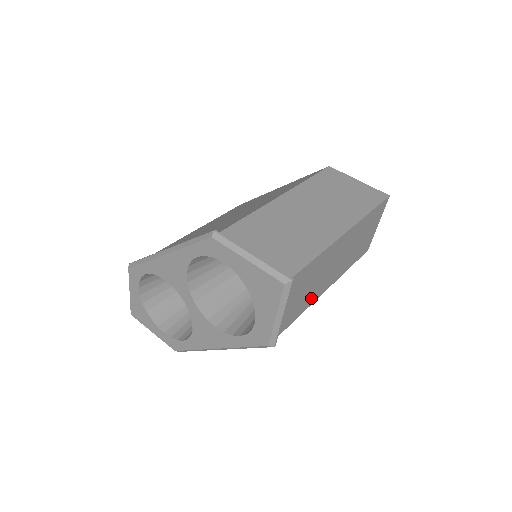
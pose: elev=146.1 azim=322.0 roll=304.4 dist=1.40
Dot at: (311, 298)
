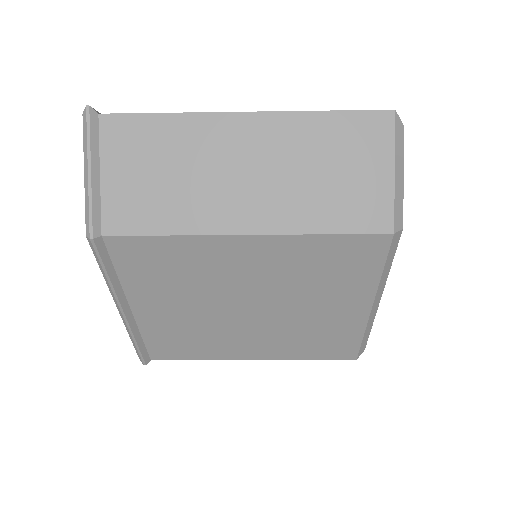
Dot at: (189, 215)
